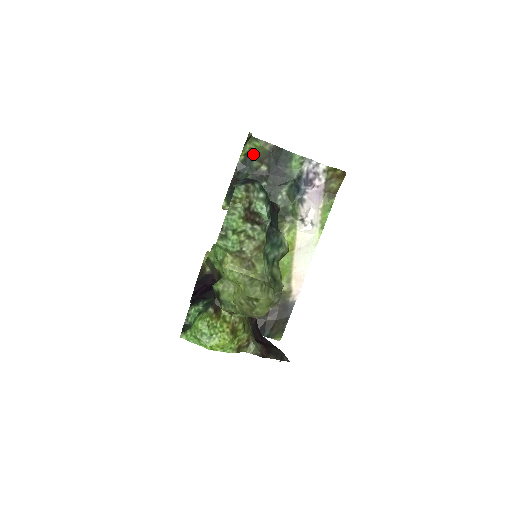
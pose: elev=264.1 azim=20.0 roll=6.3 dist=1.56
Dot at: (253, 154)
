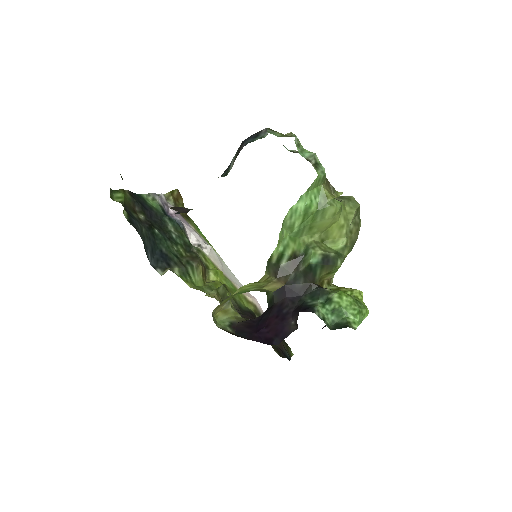
Dot at: (126, 206)
